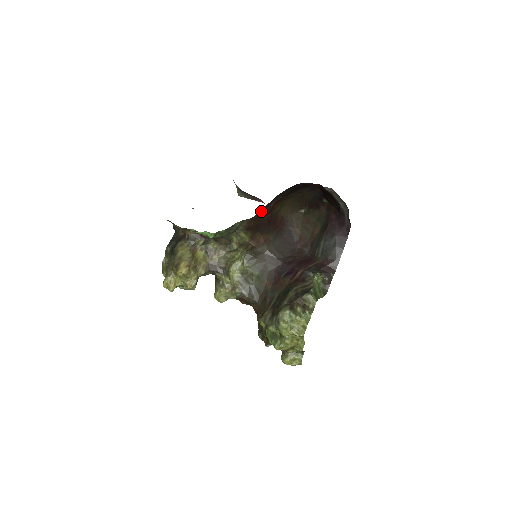
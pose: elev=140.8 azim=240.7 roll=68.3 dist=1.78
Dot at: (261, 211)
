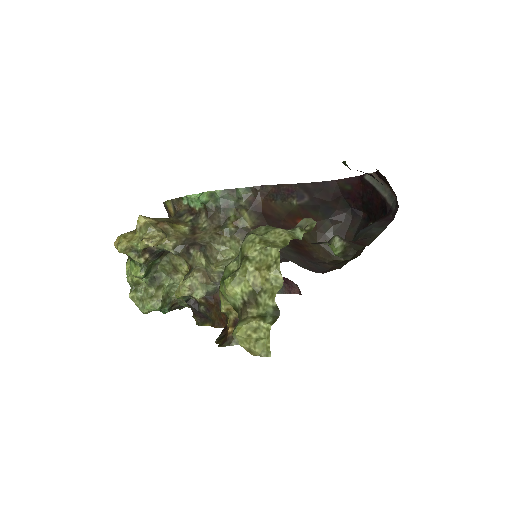
Dot at: (276, 190)
